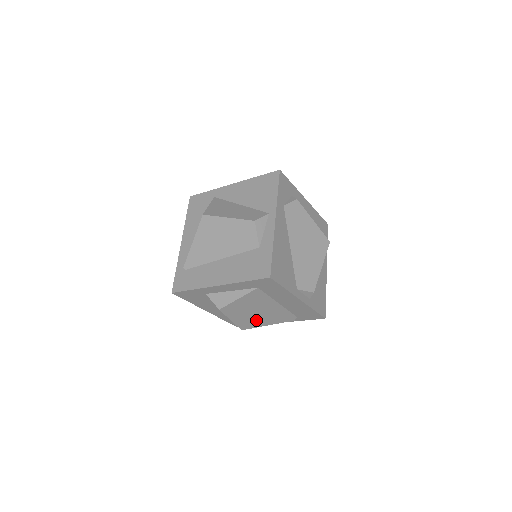
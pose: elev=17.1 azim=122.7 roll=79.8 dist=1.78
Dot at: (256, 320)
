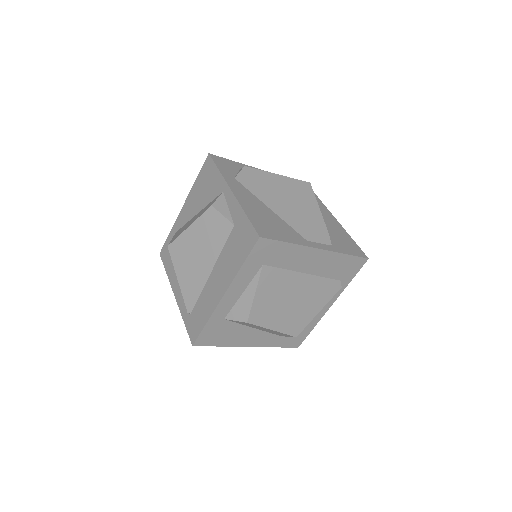
Dot at: (300, 313)
